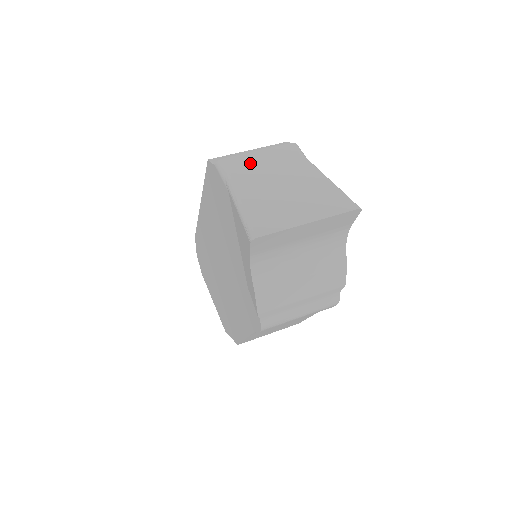
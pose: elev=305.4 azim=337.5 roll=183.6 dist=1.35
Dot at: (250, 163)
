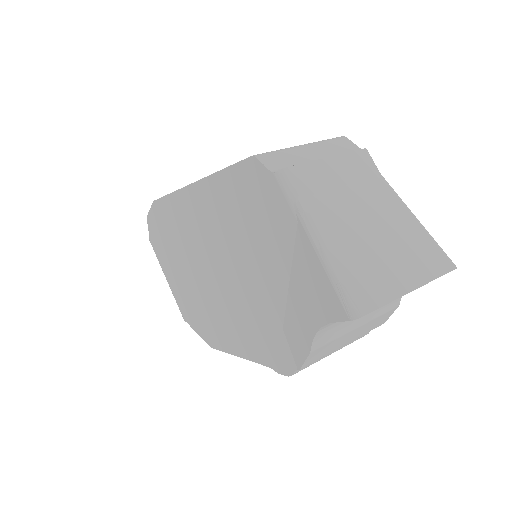
Dot at: (322, 179)
